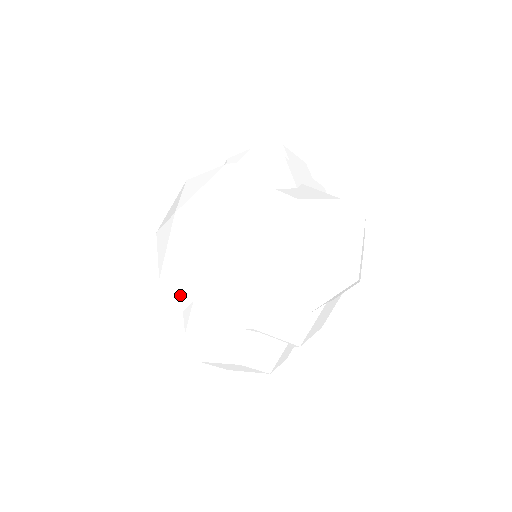
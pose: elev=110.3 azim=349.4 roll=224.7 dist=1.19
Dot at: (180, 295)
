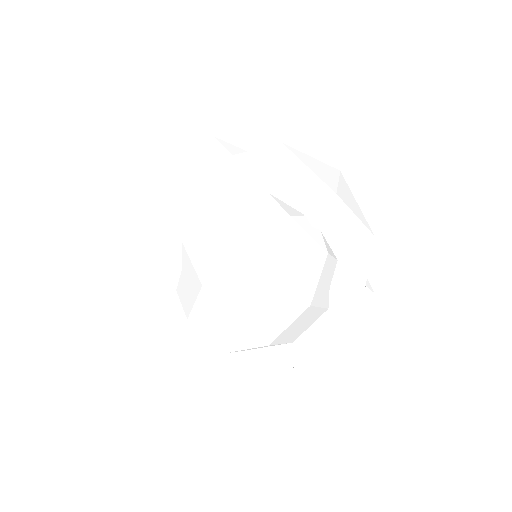
Dot at: occluded
